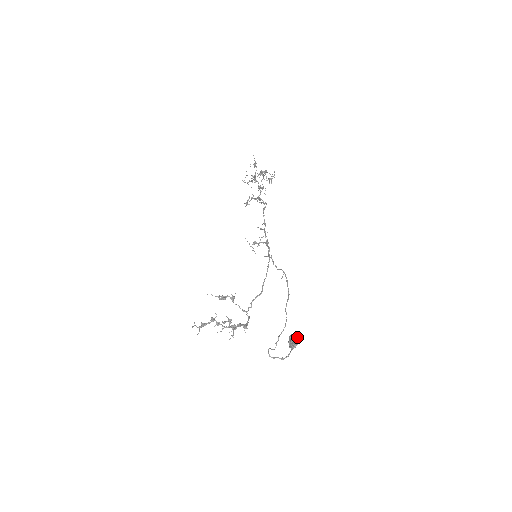
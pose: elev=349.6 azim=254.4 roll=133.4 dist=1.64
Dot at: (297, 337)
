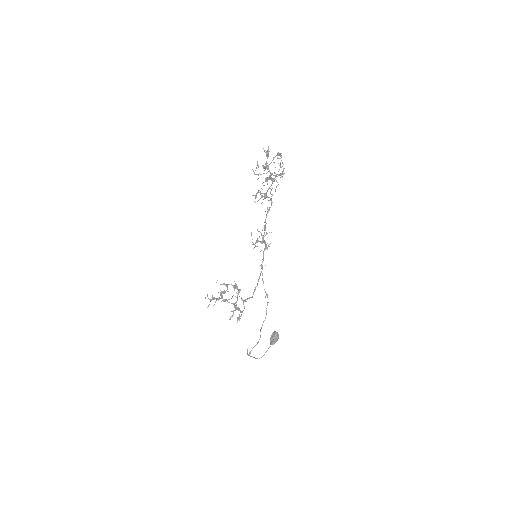
Dot at: (276, 338)
